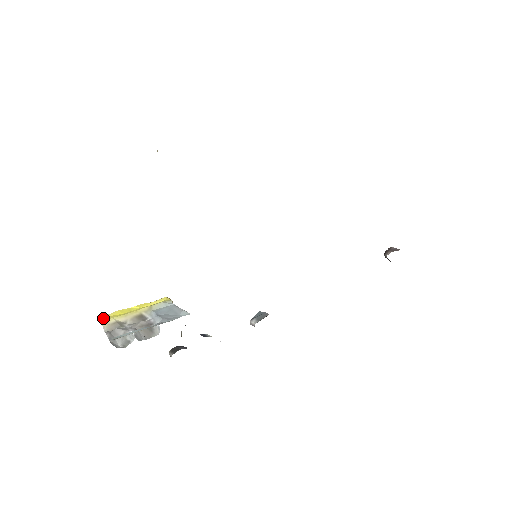
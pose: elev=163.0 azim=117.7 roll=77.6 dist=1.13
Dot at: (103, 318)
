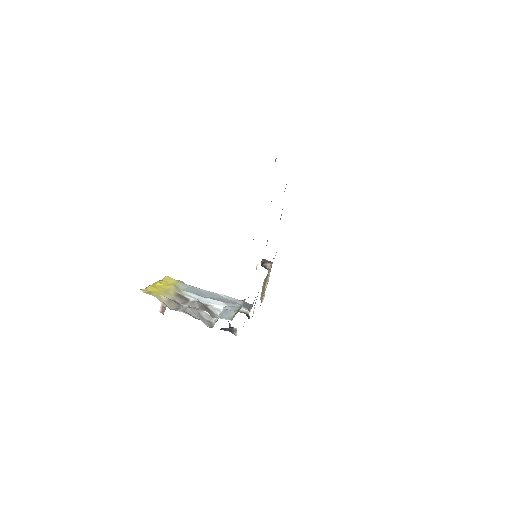
Dot at: (150, 293)
